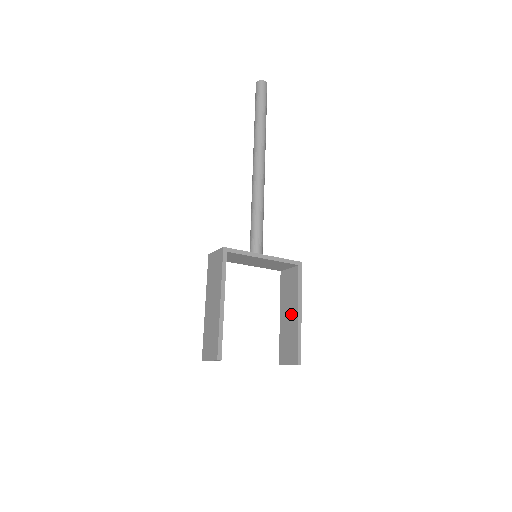
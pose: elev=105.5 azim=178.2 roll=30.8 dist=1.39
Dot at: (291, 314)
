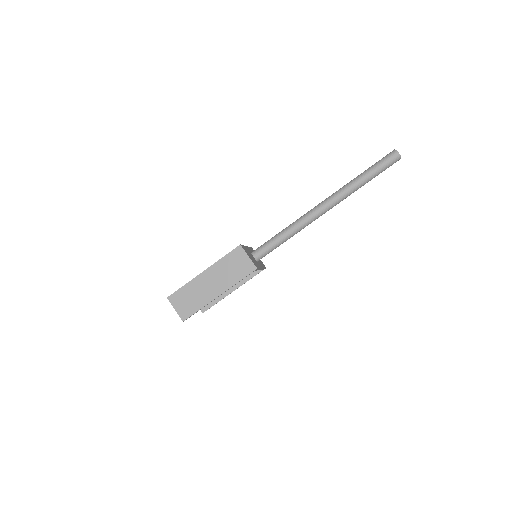
Dot at: occluded
